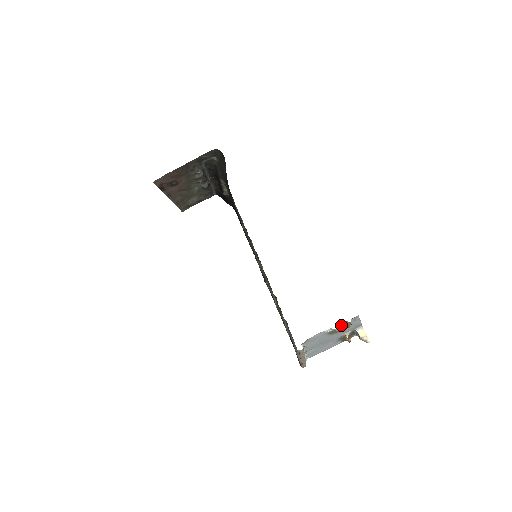
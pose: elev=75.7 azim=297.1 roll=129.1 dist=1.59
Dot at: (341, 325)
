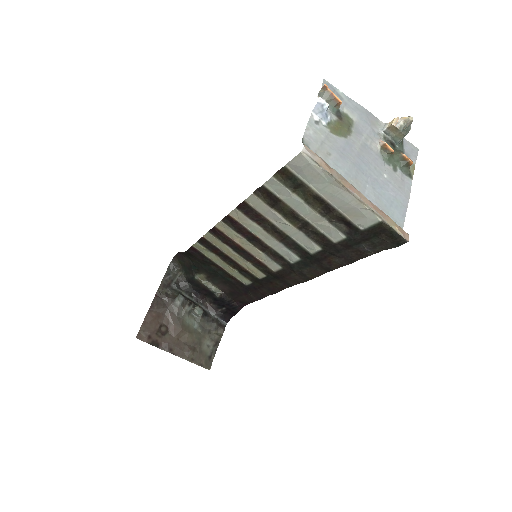
Dot at: (328, 109)
